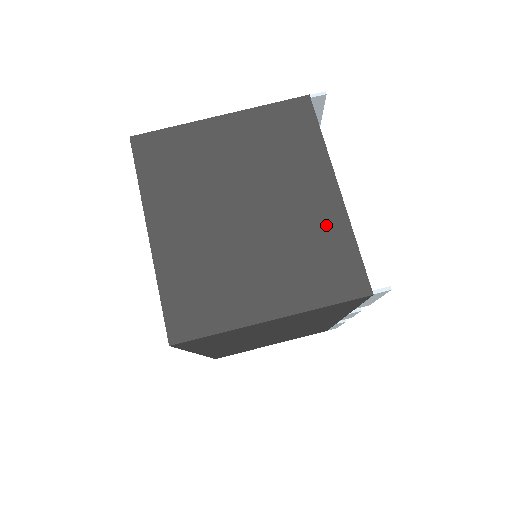
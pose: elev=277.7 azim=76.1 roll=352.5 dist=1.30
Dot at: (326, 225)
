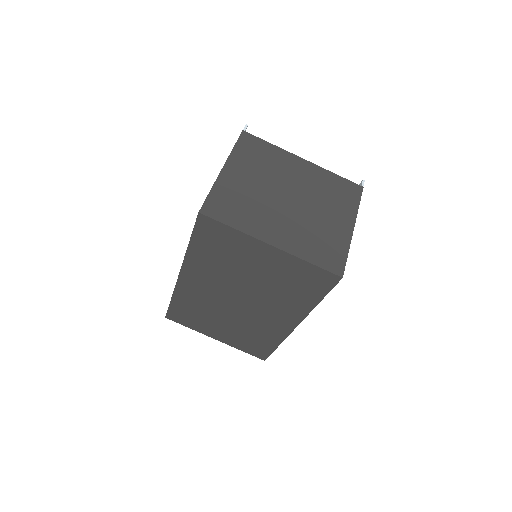
Dot at: (319, 177)
